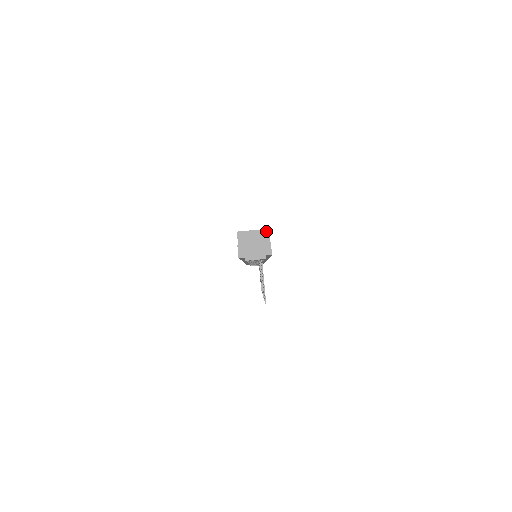
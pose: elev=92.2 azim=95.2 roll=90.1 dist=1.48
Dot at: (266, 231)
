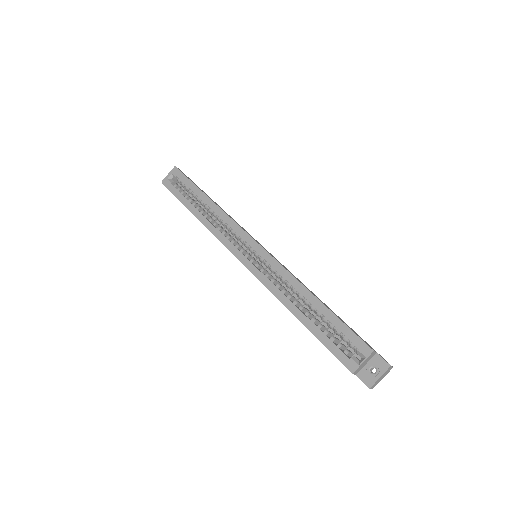
Dot at: (372, 353)
